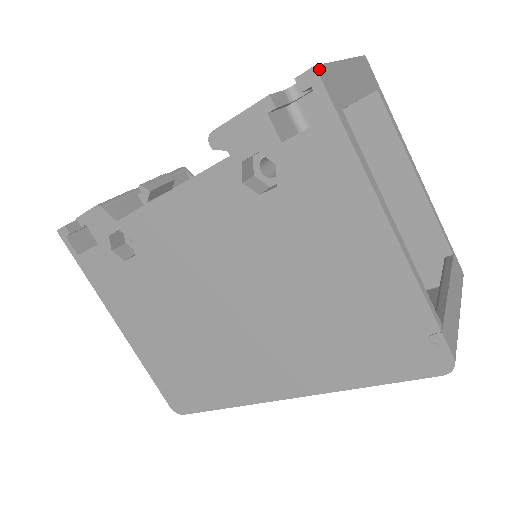
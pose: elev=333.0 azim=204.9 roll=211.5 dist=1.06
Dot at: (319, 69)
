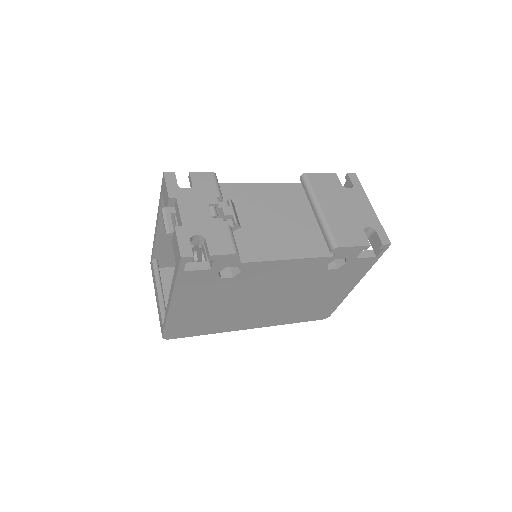
Dot at: (389, 242)
